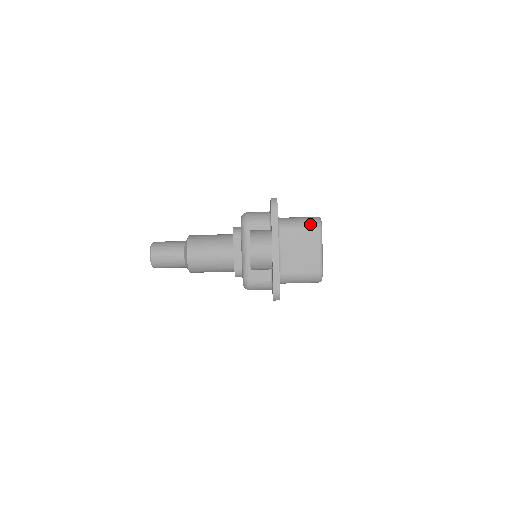
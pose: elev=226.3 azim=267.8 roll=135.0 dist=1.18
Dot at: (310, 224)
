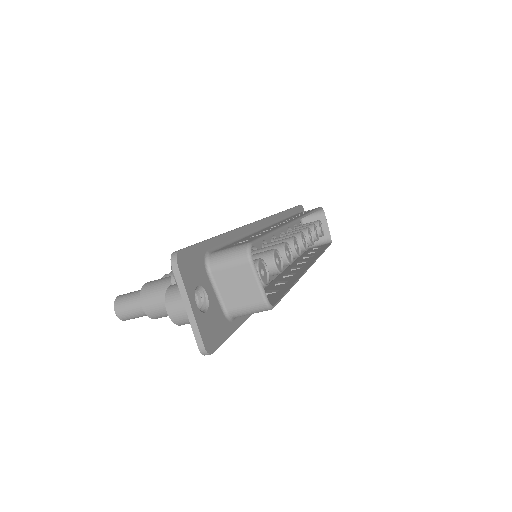
Dot at: (238, 256)
